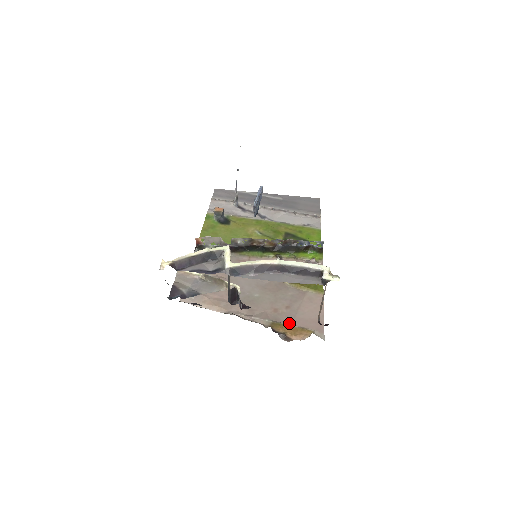
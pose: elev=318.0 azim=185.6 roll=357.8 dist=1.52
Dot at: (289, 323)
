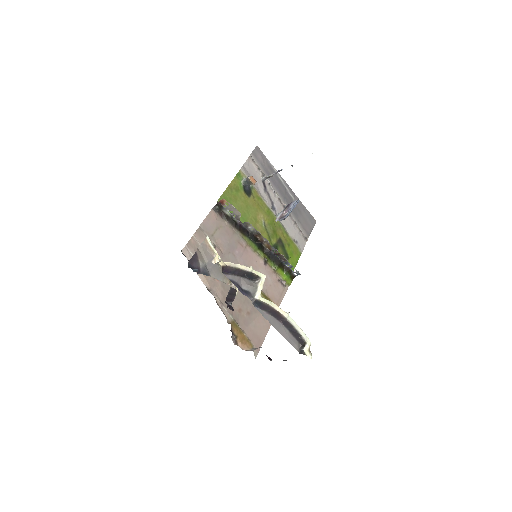
Dot at: (243, 328)
